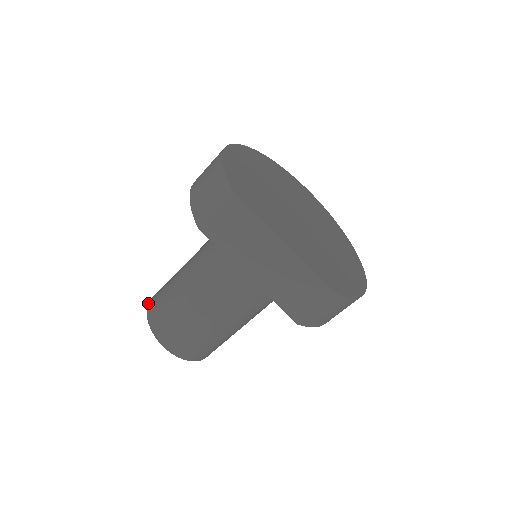
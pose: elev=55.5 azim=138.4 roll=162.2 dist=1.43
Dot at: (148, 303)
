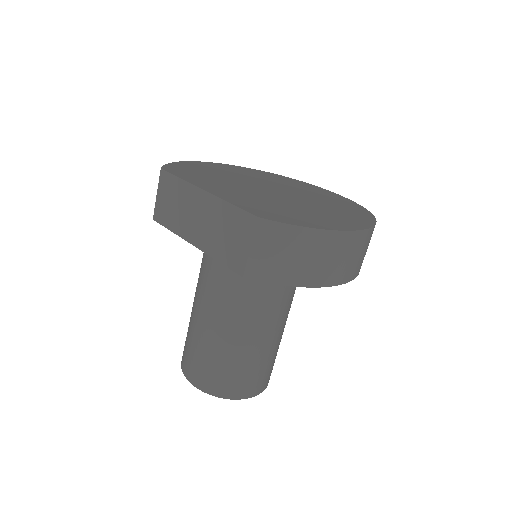
Dot at: occluded
